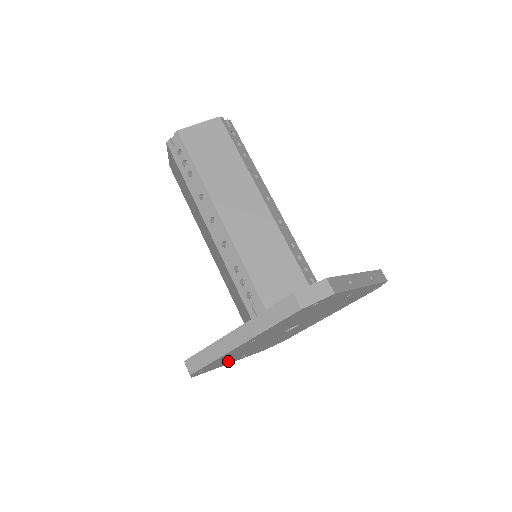
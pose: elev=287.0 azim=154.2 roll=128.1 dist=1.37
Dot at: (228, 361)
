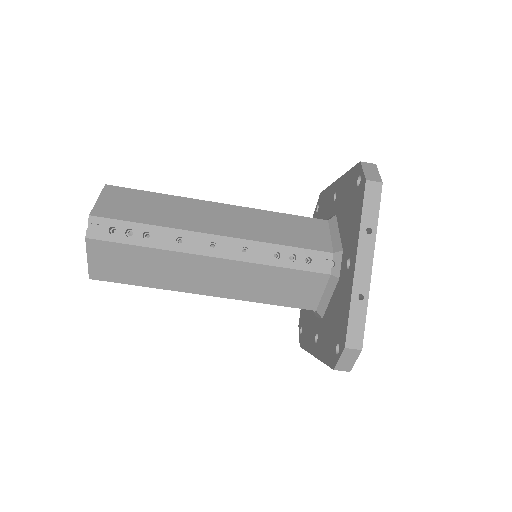
Dot at: occluded
